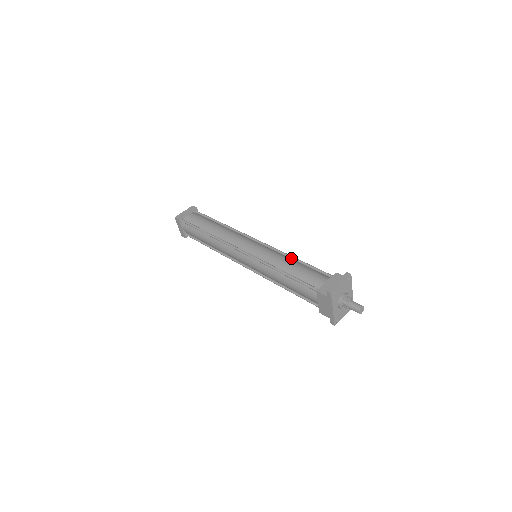
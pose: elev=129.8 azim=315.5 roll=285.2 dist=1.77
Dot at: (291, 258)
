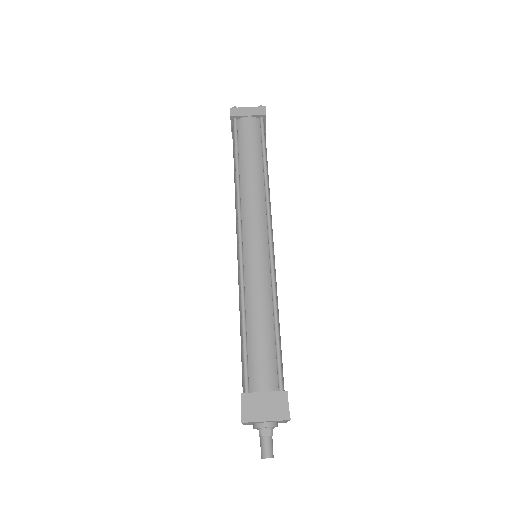
Dot at: (273, 310)
